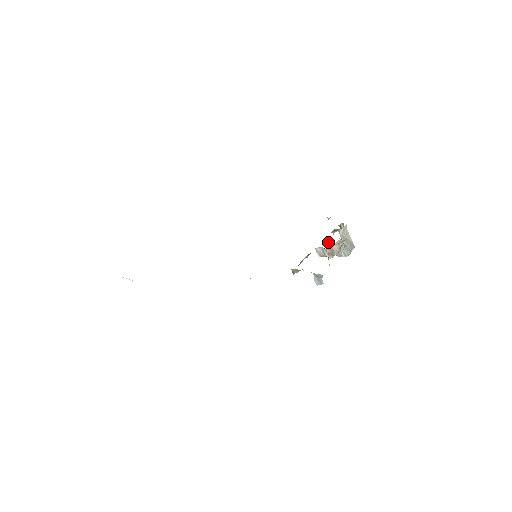
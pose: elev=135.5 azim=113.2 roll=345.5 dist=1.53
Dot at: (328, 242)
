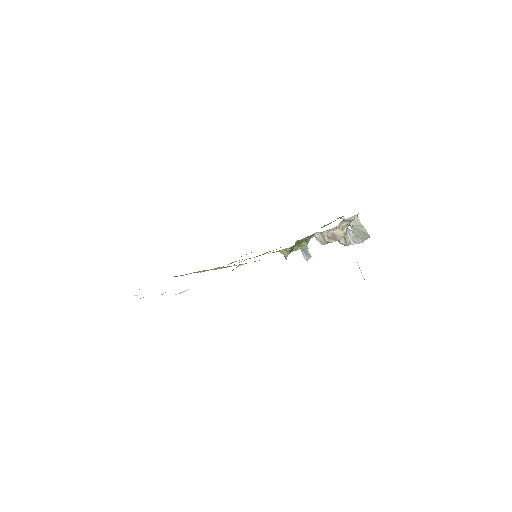
Dot at: occluded
